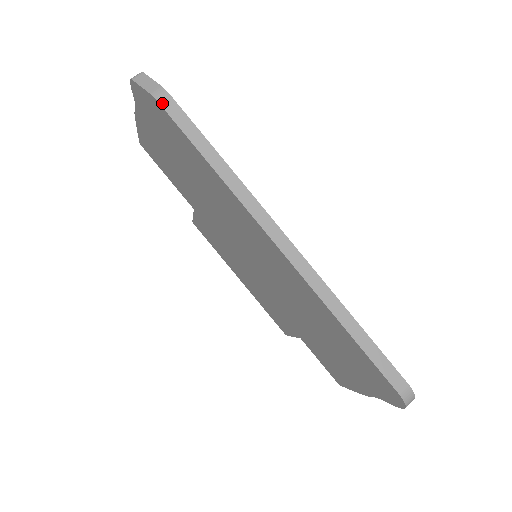
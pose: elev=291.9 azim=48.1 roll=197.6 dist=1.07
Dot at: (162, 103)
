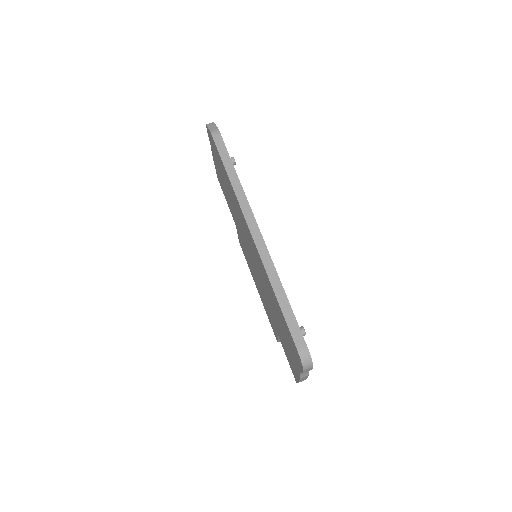
Dot at: (214, 137)
